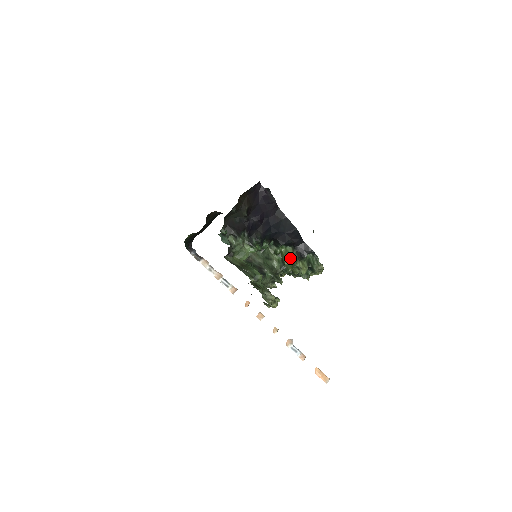
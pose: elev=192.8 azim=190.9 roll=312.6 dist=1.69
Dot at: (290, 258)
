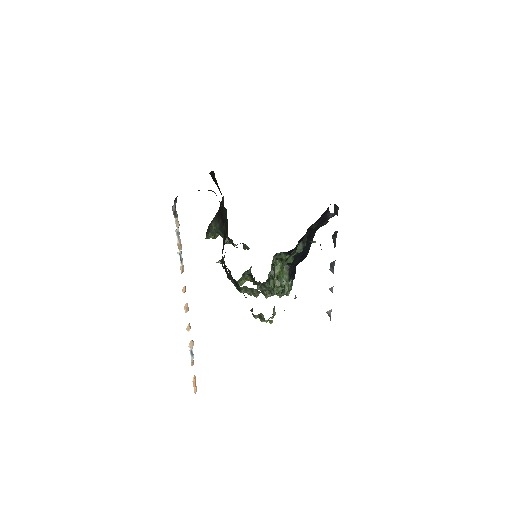
Dot at: (282, 275)
